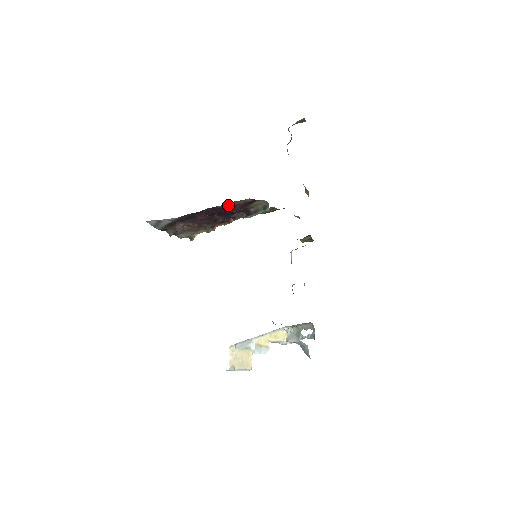
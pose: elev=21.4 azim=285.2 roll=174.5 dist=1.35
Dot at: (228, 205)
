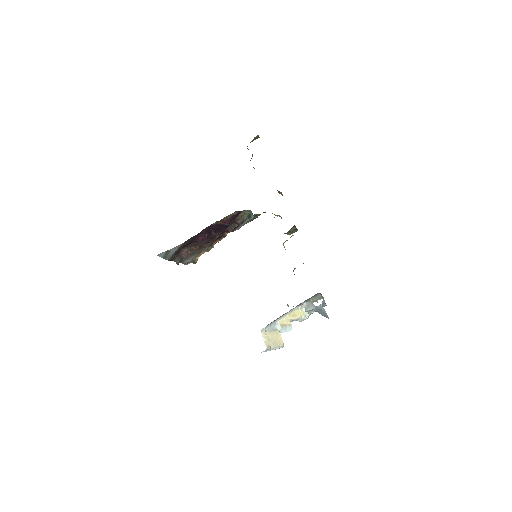
Dot at: occluded
